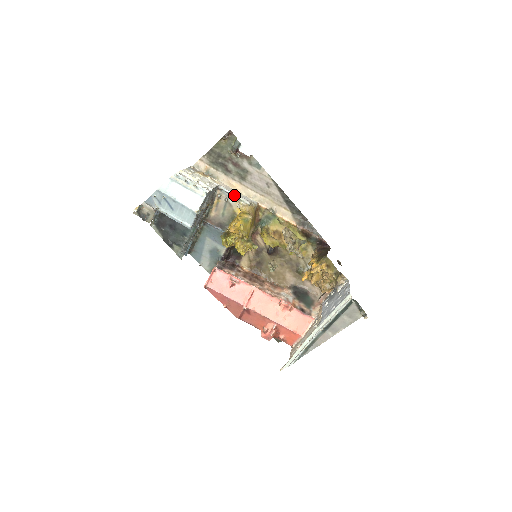
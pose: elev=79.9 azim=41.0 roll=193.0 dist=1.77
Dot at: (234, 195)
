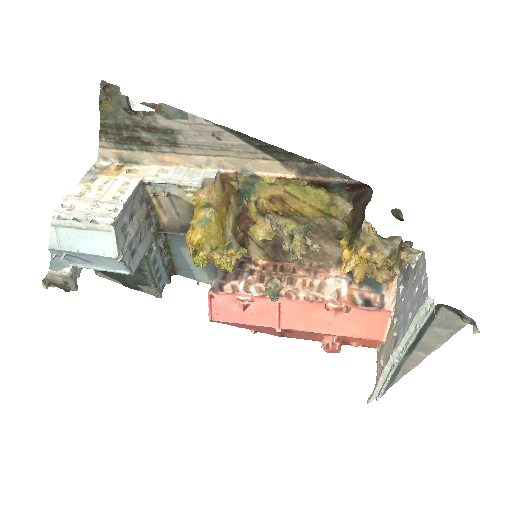
Dot at: (171, 183)
